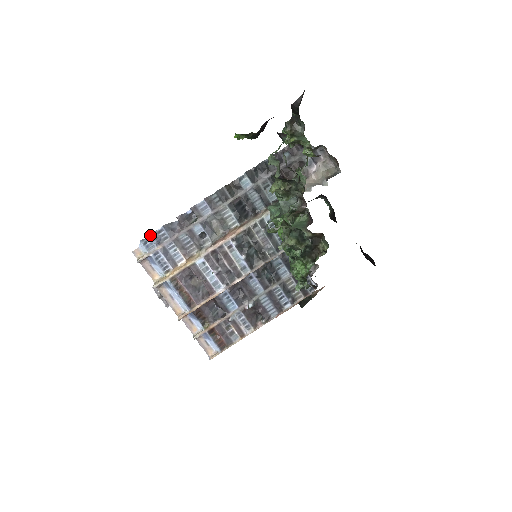
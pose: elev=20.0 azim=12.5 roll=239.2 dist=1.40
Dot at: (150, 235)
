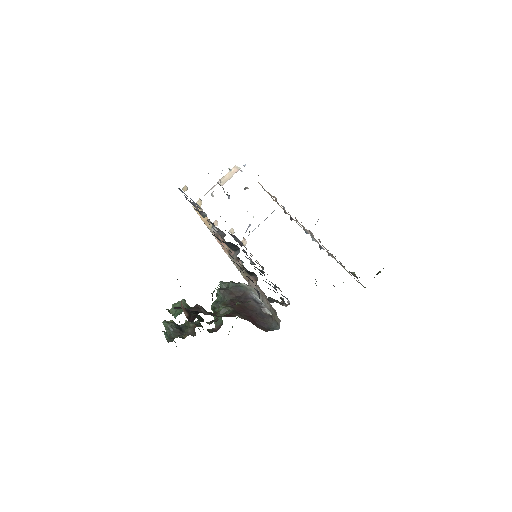
Dot at: occluded
